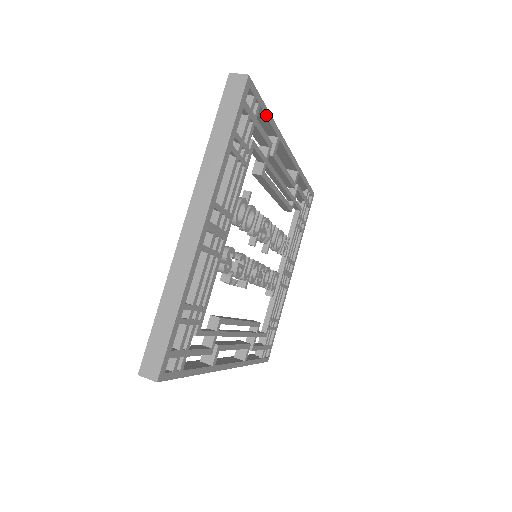
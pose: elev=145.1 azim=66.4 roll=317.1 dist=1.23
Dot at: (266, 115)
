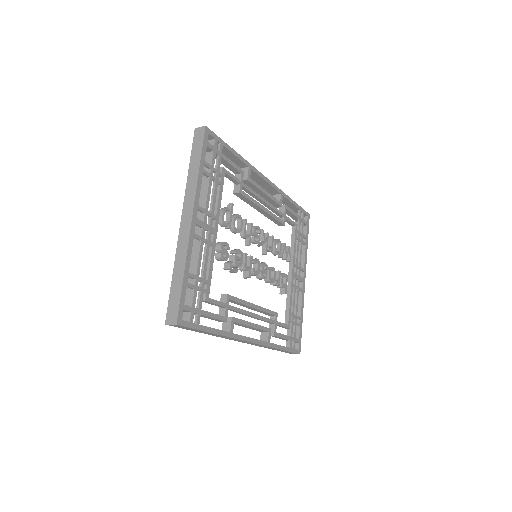
Dot at: (231, 151)
